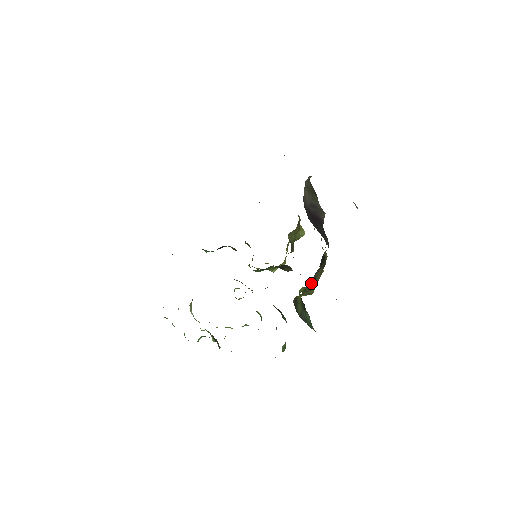
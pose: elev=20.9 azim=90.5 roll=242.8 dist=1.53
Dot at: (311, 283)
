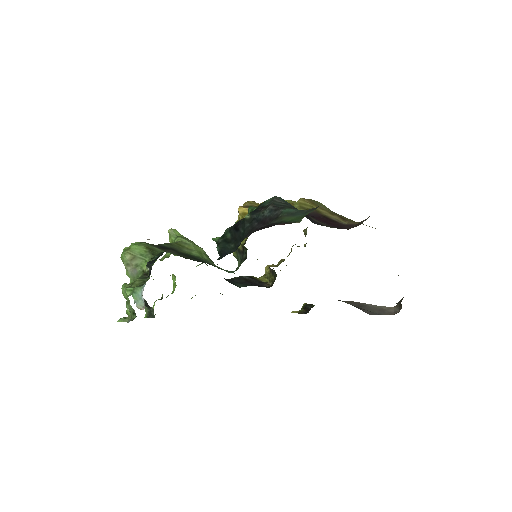
Dot at: occluded
